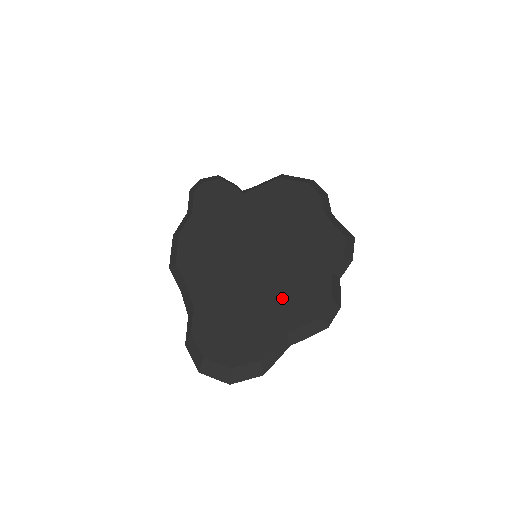
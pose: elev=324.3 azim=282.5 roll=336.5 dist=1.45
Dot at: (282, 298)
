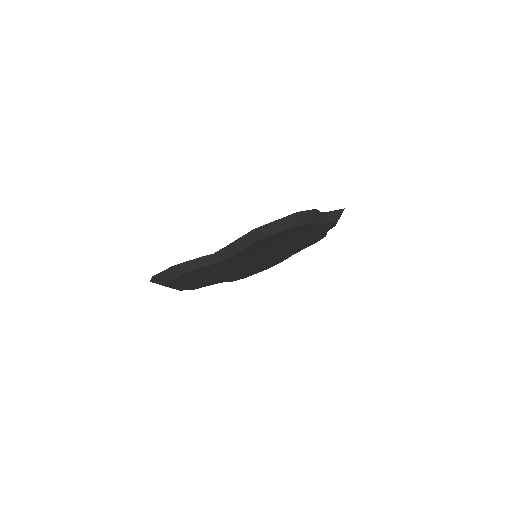
Dot at: occluded
